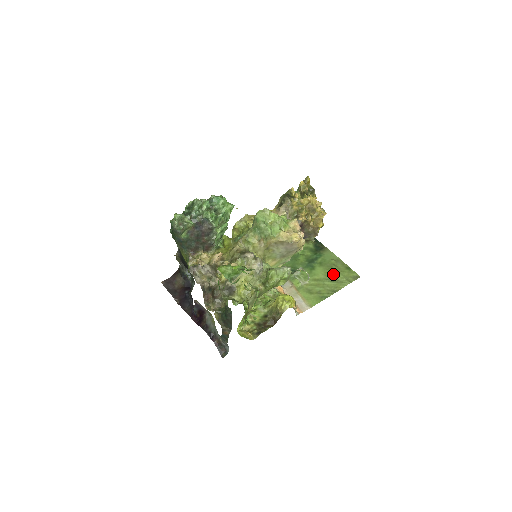
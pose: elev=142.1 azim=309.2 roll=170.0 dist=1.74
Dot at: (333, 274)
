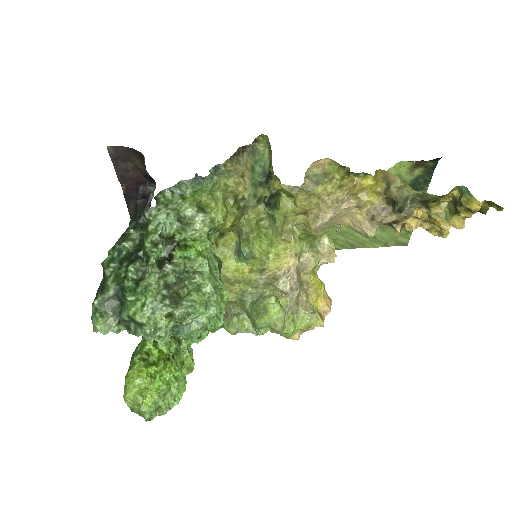
Dot at: (380, 230)
